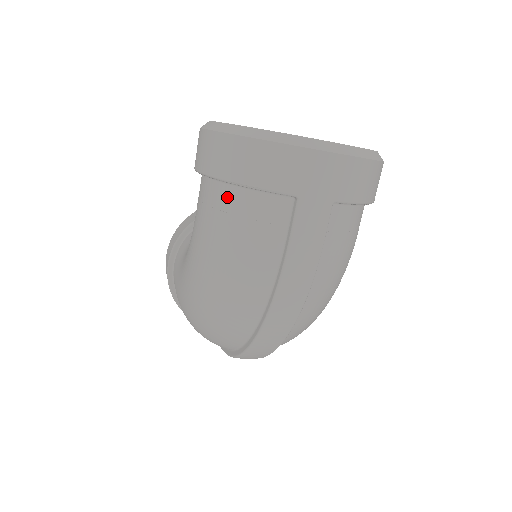
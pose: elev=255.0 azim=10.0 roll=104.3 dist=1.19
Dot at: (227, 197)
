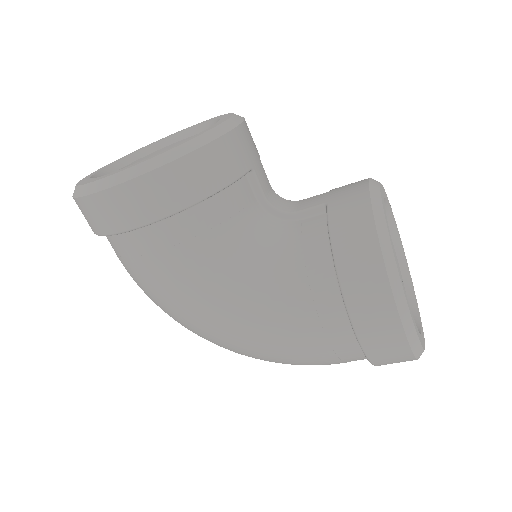
Dot at: (356, 358)
